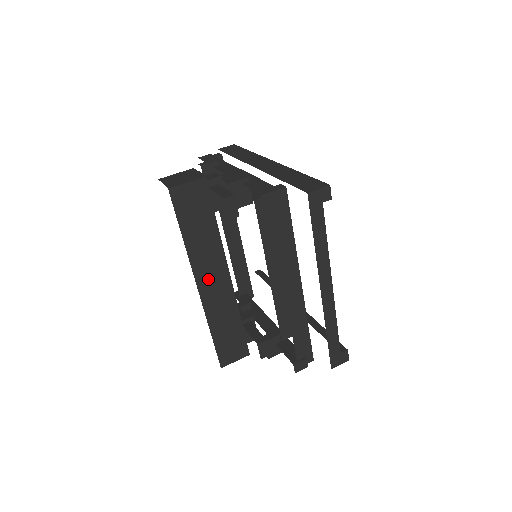
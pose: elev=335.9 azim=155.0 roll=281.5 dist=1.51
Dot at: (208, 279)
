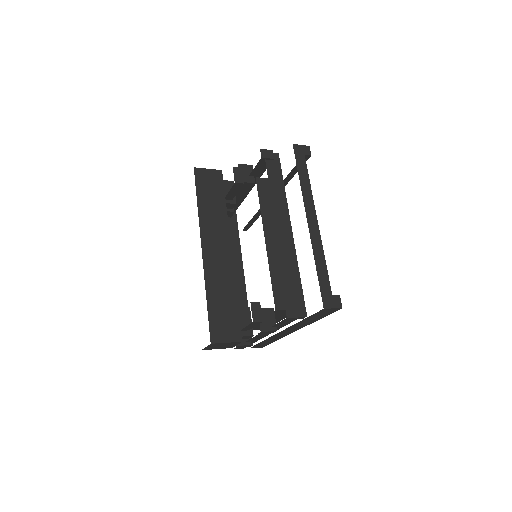
Dot at: (212, 245)
